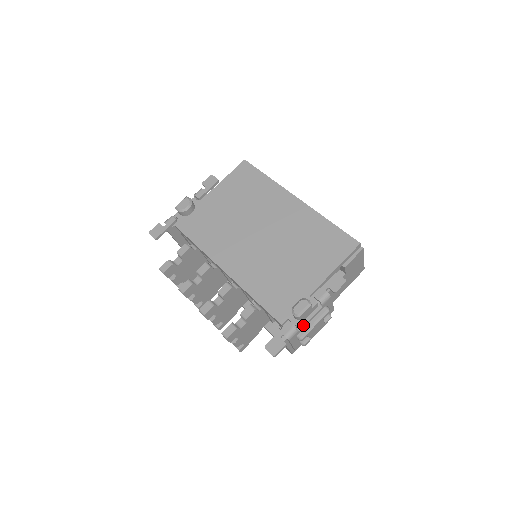
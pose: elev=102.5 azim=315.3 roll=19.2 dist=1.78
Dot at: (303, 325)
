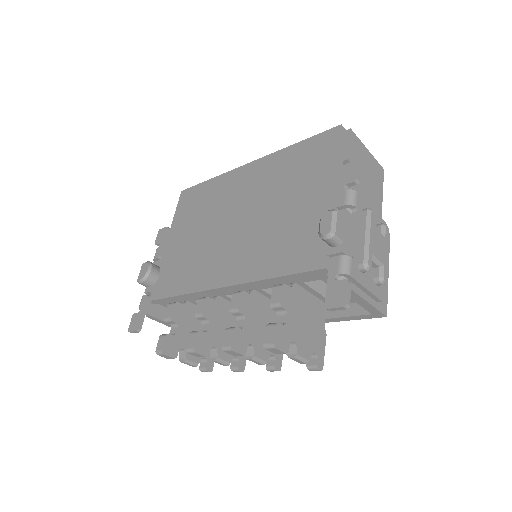
Dot at: (353, 247)
